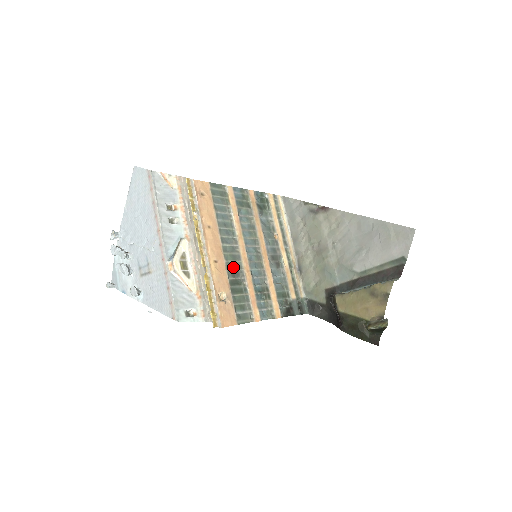
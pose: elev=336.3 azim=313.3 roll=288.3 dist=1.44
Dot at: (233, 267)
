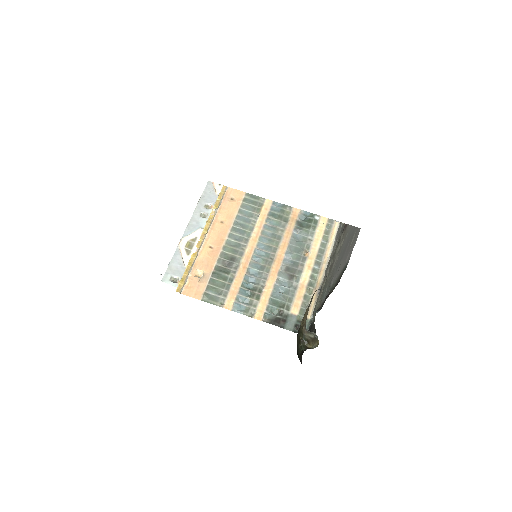
Dot at: (229, 258)
